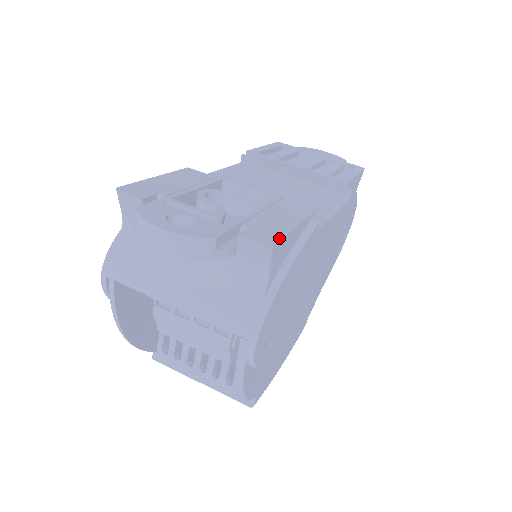
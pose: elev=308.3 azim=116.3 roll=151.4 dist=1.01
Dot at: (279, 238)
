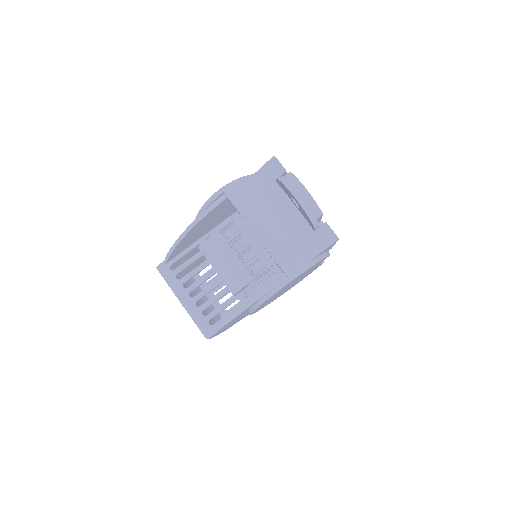
Dot at: occluded
